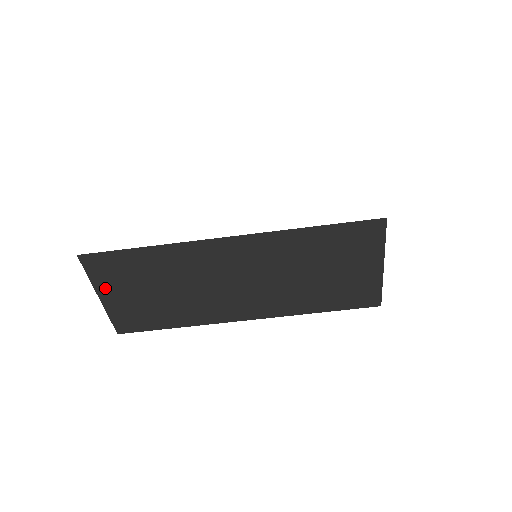
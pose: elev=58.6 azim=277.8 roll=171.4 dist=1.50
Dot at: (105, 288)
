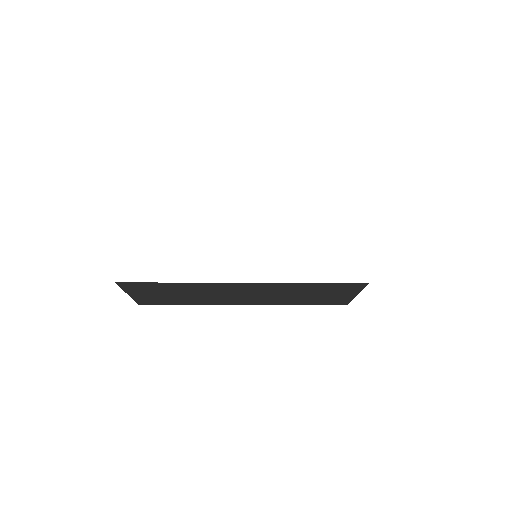
Dot at: (134, 292)
